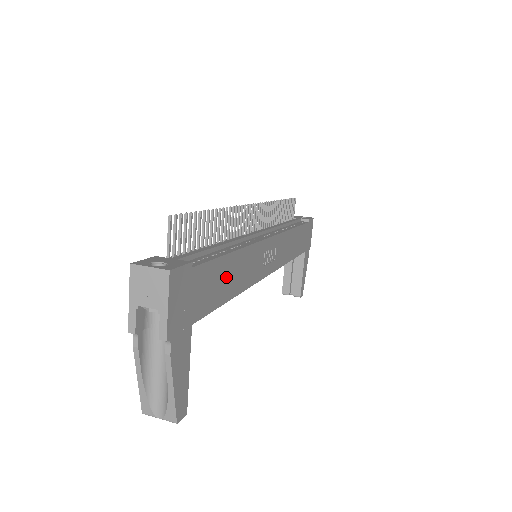
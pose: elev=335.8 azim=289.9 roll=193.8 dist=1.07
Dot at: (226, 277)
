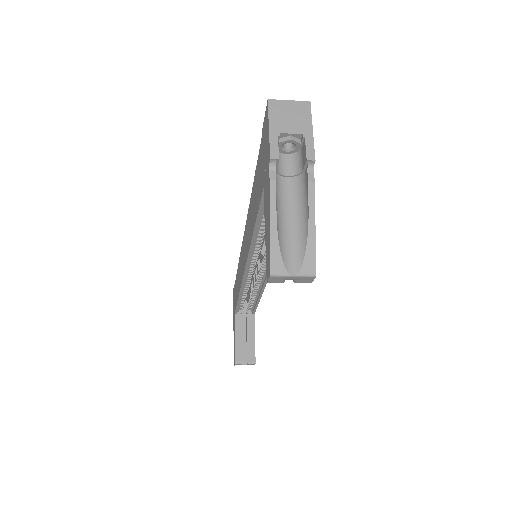
Dot at: occluded
